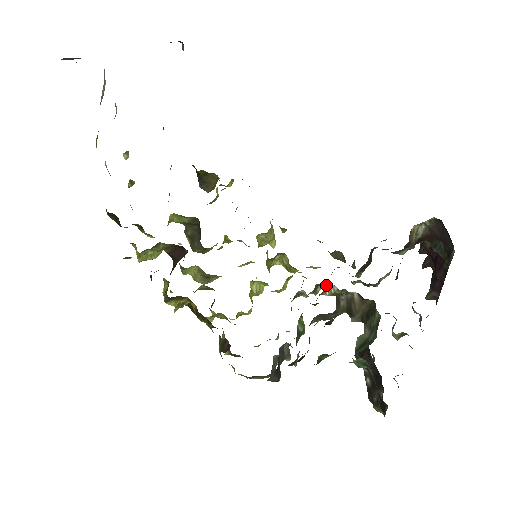
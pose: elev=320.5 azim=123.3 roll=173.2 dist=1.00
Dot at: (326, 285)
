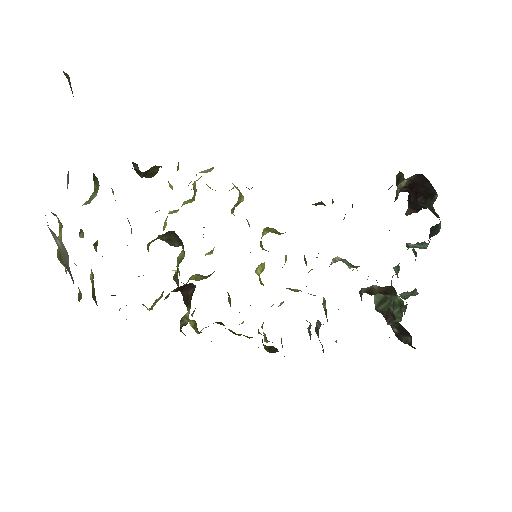
Dot at: occluded
